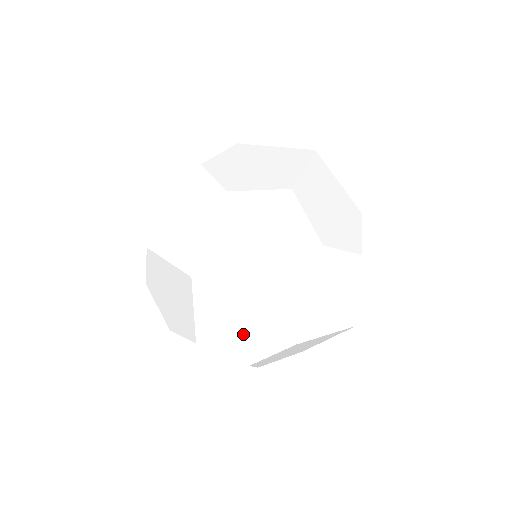
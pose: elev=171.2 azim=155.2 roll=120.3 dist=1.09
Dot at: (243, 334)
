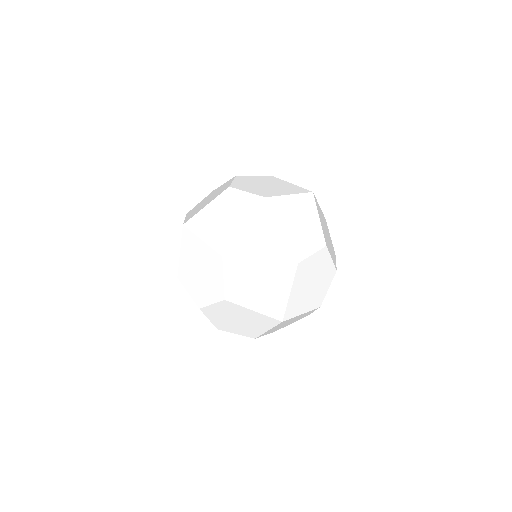
Dot at: (200, 279)
